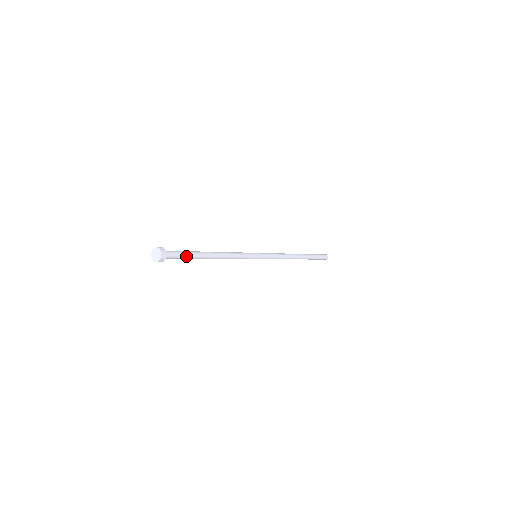
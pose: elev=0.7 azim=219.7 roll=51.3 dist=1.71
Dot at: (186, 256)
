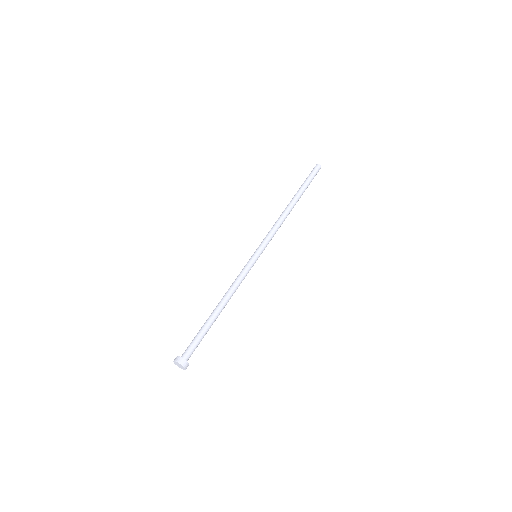
Dot at: occluded
